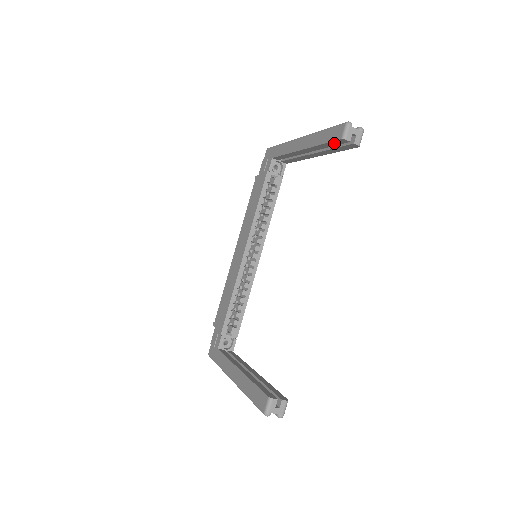
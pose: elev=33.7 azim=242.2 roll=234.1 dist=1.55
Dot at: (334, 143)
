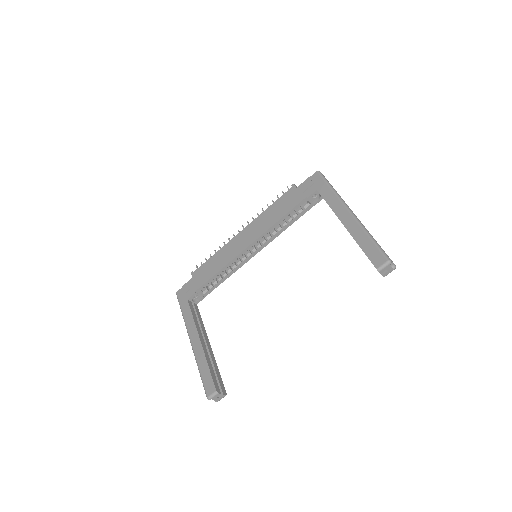
Dot at: (370, 259)
